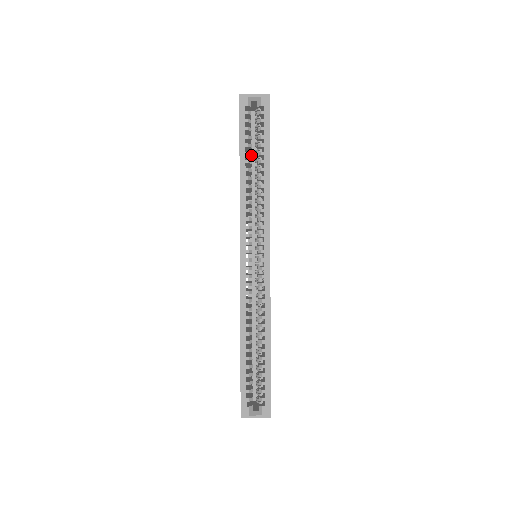
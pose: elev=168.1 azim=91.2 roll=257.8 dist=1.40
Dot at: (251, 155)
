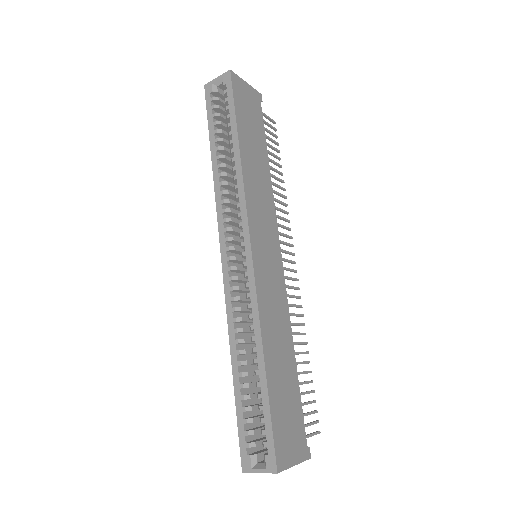
Dot at: (222, 141)
